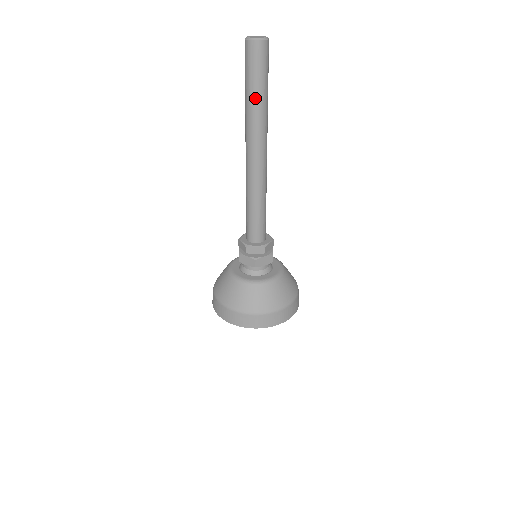
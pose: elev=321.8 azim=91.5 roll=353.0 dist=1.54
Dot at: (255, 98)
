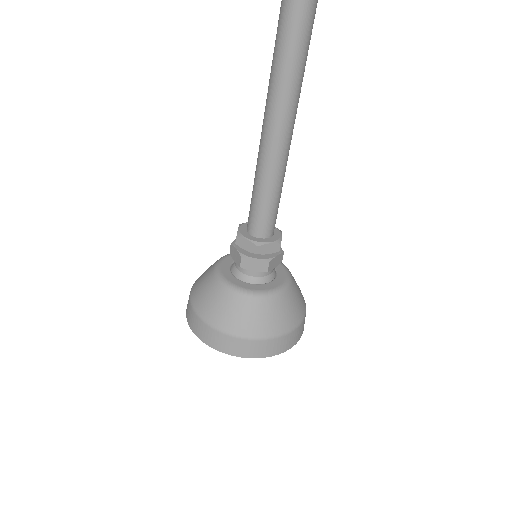
Dot at: (304, 15)
